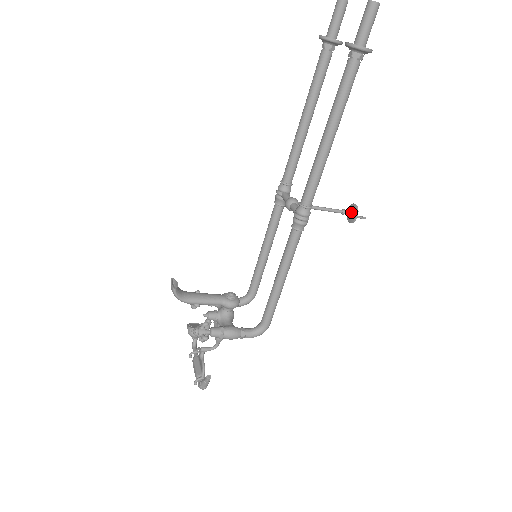
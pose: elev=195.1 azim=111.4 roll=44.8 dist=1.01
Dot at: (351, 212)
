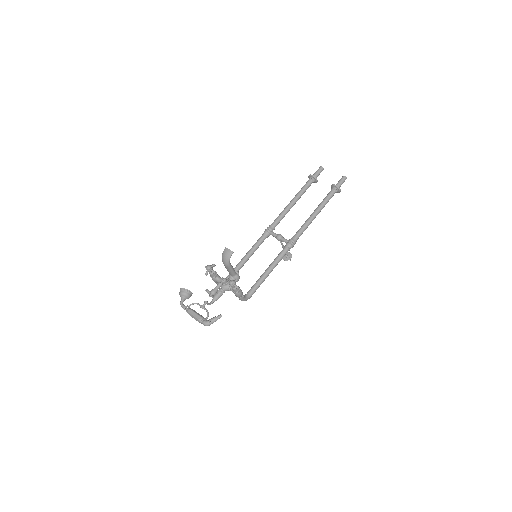
Dot at: (288, 255)
